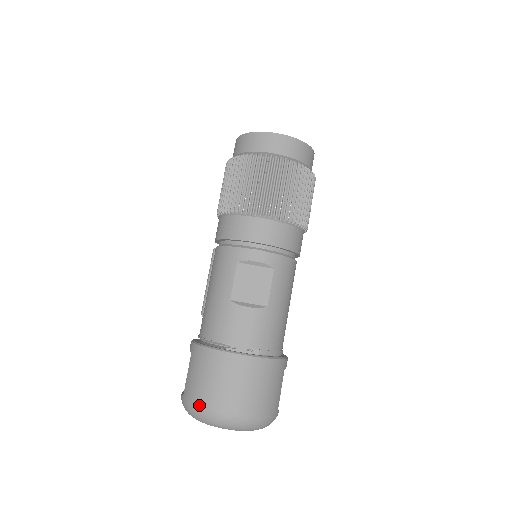
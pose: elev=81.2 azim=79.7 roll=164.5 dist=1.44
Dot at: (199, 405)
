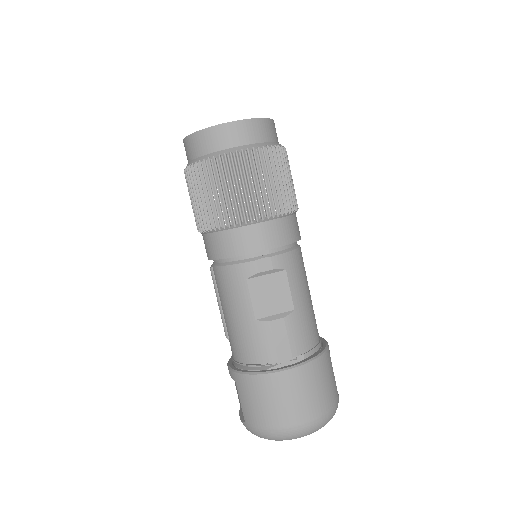
Dot at: (268, 430)
